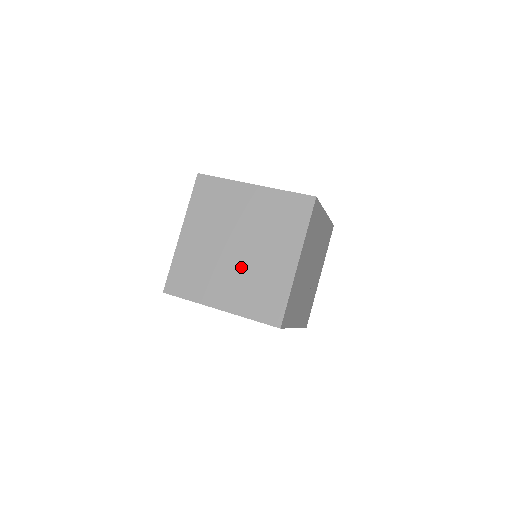
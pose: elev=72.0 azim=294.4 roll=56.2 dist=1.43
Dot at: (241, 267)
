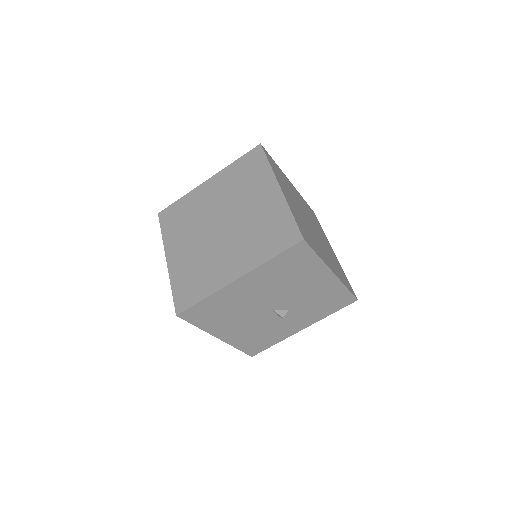
Dot at: (234, 233)
